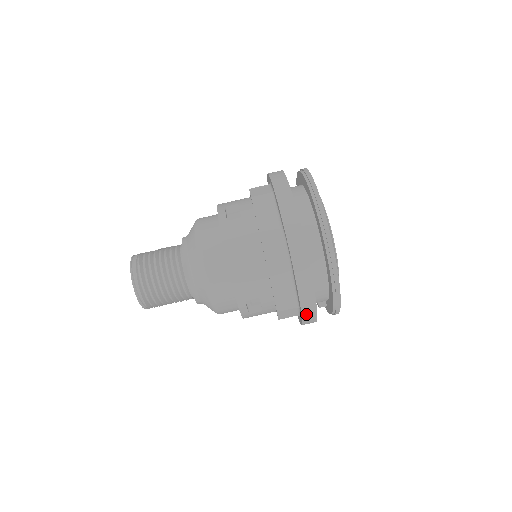
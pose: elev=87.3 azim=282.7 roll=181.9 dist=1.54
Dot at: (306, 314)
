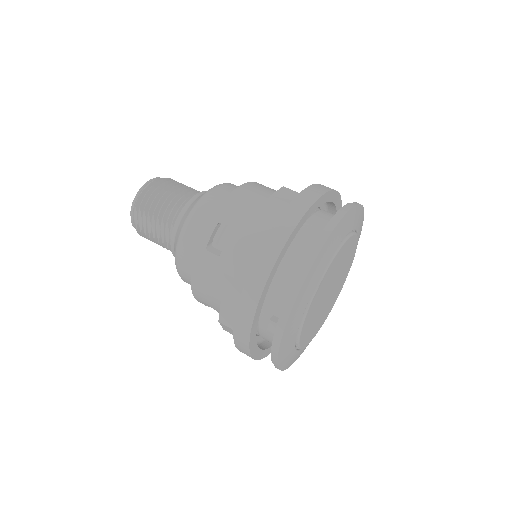
Dot at: (260, 261)
